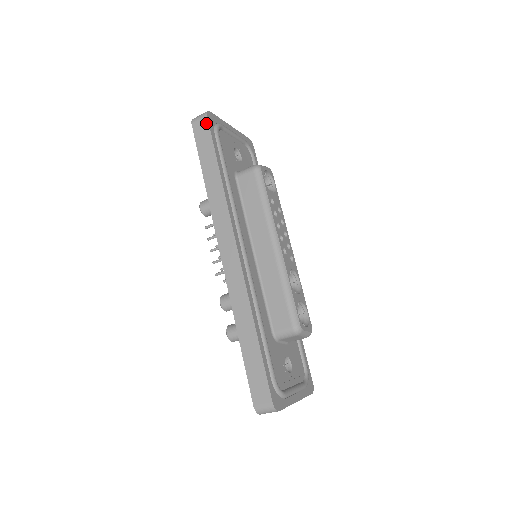
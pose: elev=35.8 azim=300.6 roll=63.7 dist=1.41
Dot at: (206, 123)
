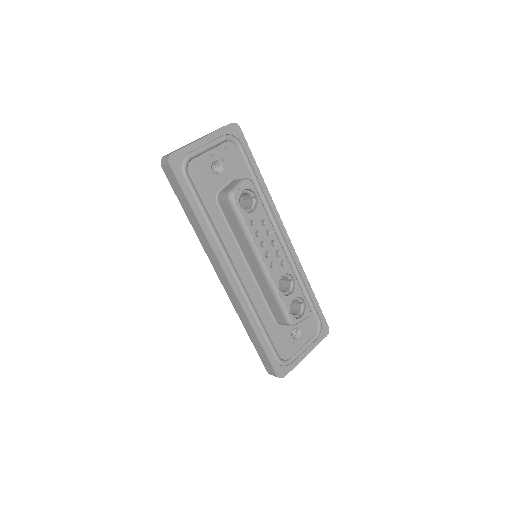
Dot at: (171, 171)
